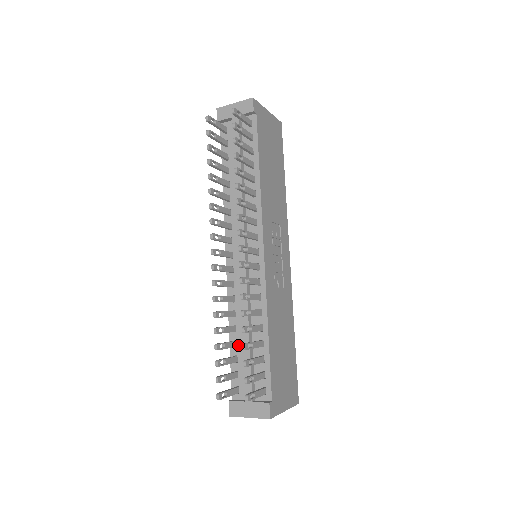
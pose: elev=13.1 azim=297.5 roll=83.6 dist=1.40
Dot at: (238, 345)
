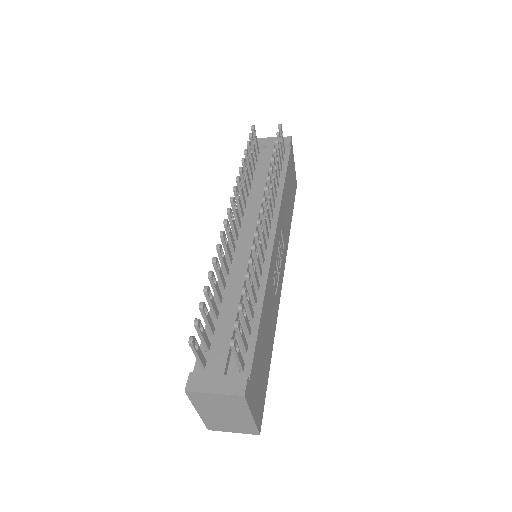
Dot at: (219, 317)
